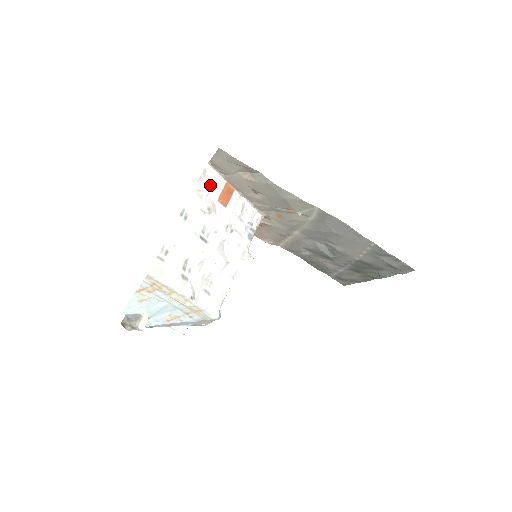
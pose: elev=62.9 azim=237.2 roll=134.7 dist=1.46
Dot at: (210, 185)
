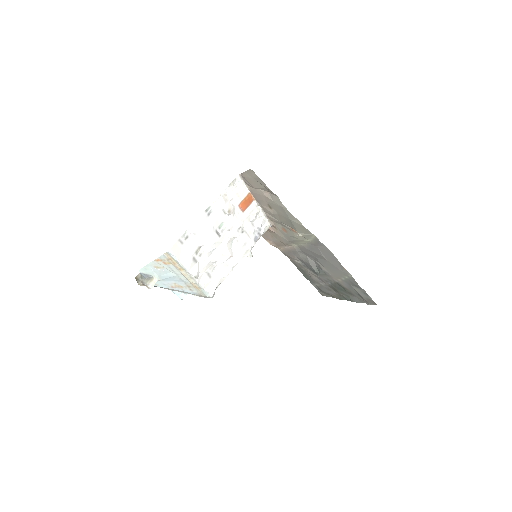
Dot at: (236, 192)
